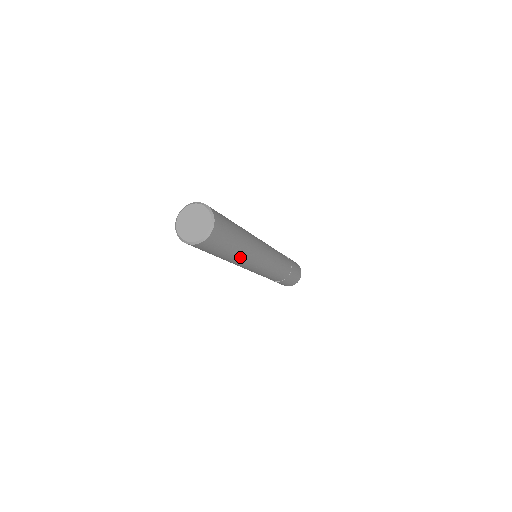
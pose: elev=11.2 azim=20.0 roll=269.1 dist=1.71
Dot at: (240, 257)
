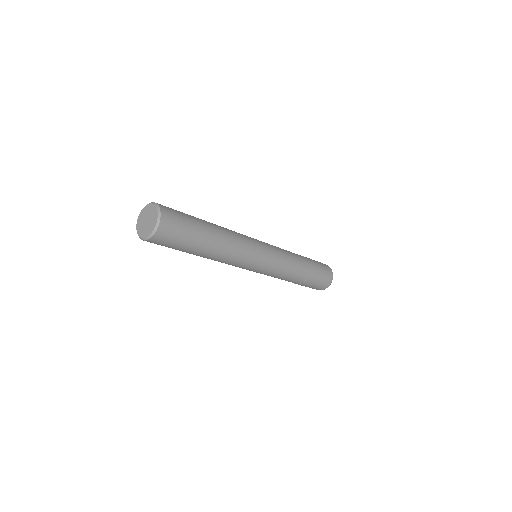
Dot at: (209, 258)
